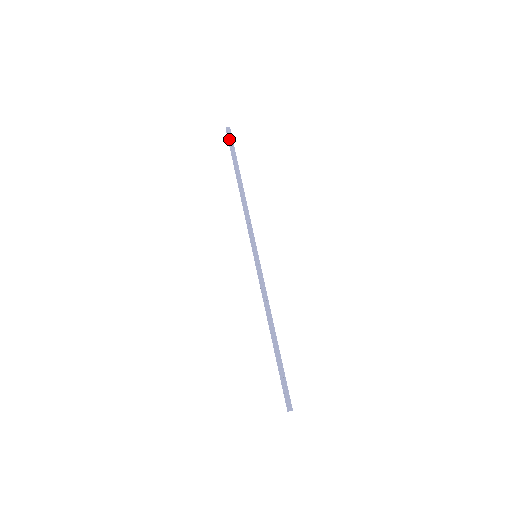
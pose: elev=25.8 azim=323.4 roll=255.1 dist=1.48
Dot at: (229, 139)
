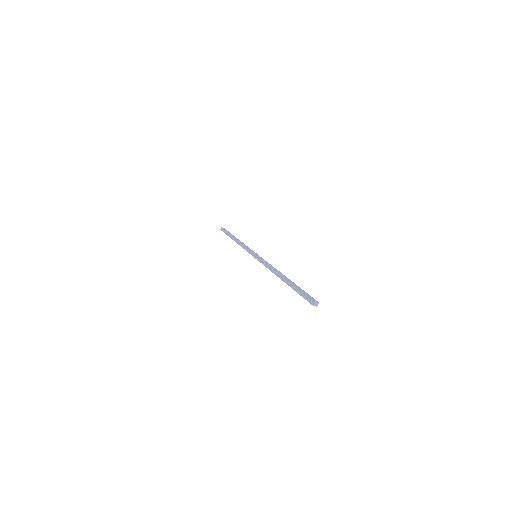
Dot at: (223, 230)
